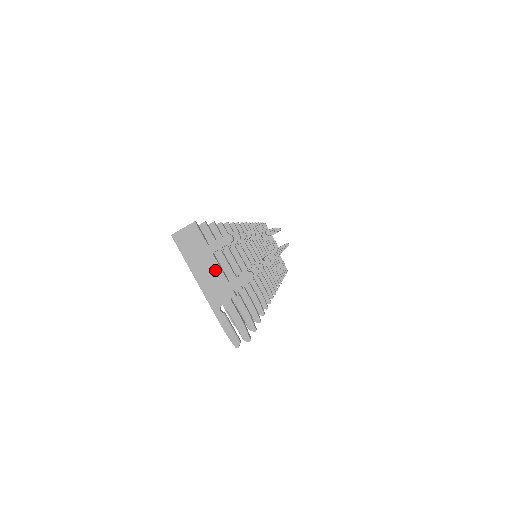
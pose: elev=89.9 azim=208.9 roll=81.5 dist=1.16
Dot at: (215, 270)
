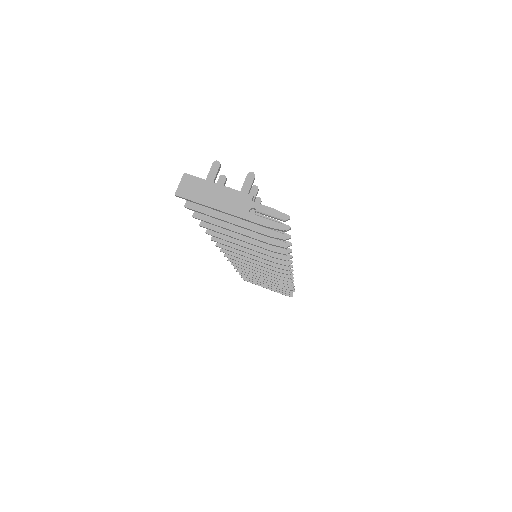
Dot at: (224, 191)
